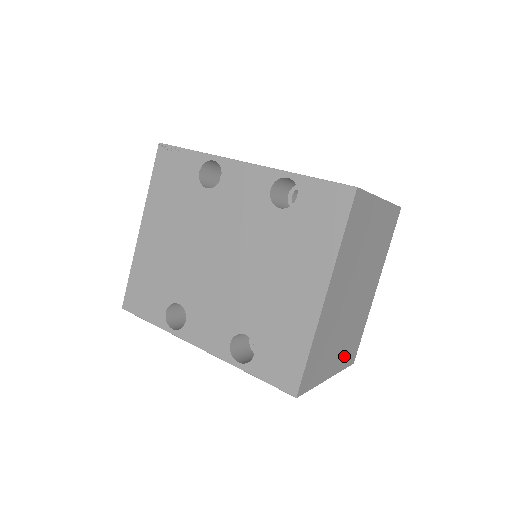
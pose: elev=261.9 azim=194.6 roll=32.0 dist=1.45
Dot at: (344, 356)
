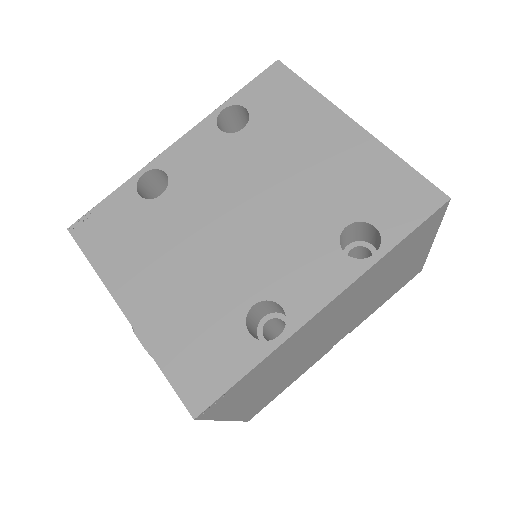
Dot at: occluded
